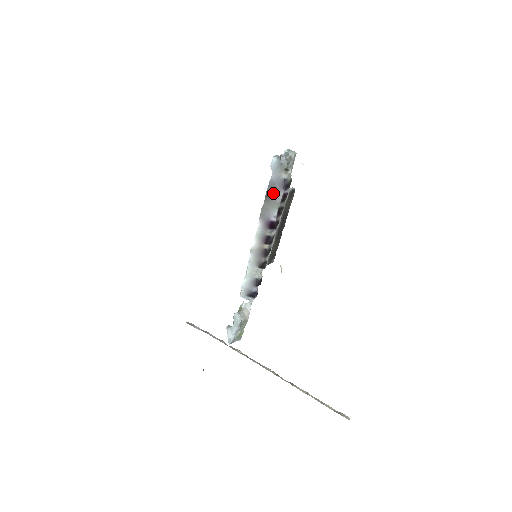
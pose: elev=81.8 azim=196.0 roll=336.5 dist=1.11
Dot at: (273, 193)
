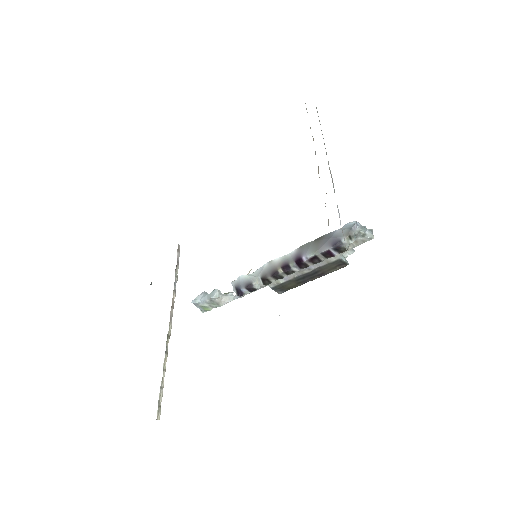
Dot at: (324, 241)
